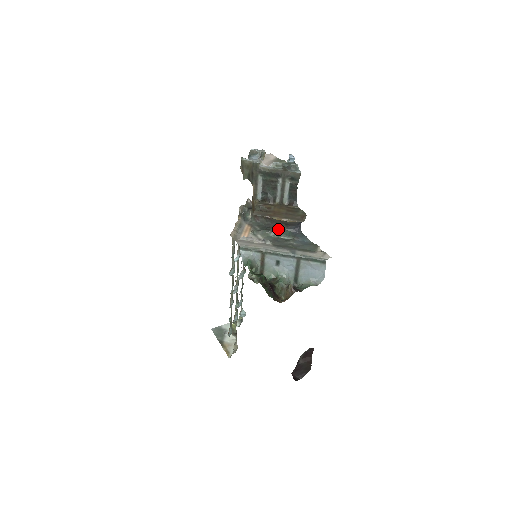
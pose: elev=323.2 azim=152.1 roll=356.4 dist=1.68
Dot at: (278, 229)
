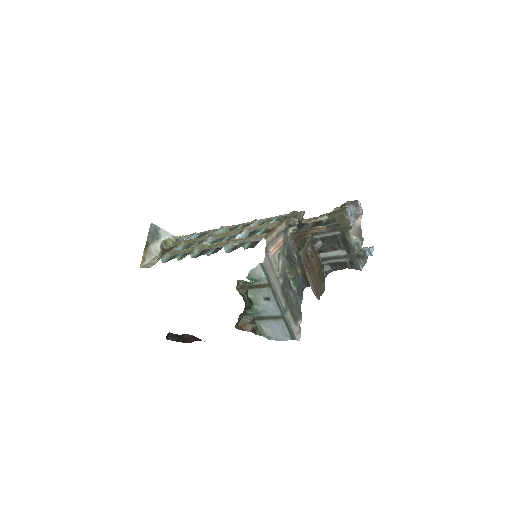
Dot at: (296, 272)
